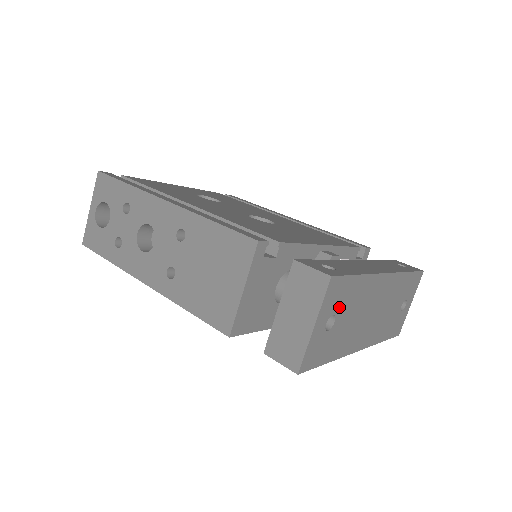
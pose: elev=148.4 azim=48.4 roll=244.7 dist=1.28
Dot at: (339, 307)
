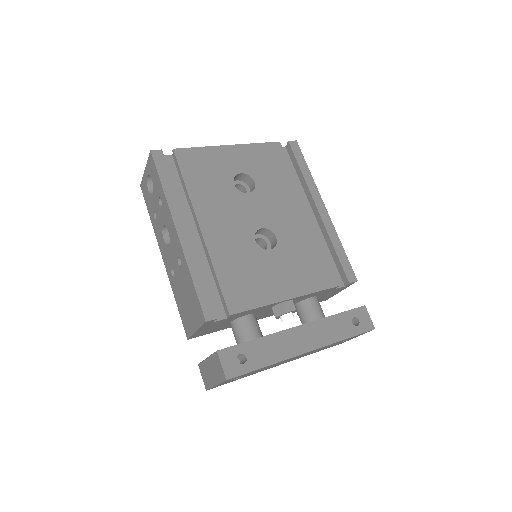
Dot at: (243, 375)
